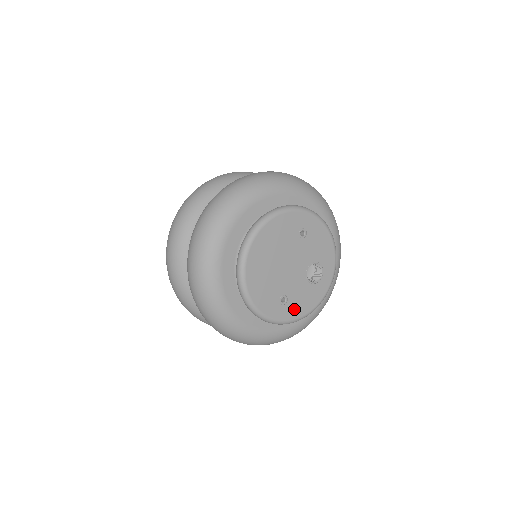
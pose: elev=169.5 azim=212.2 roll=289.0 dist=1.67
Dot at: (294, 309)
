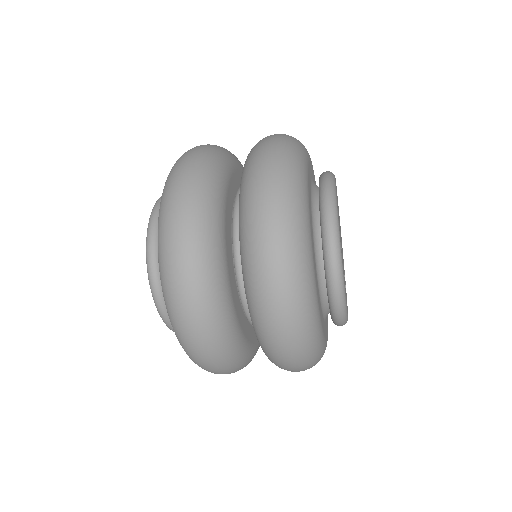
Dot at: occluded
